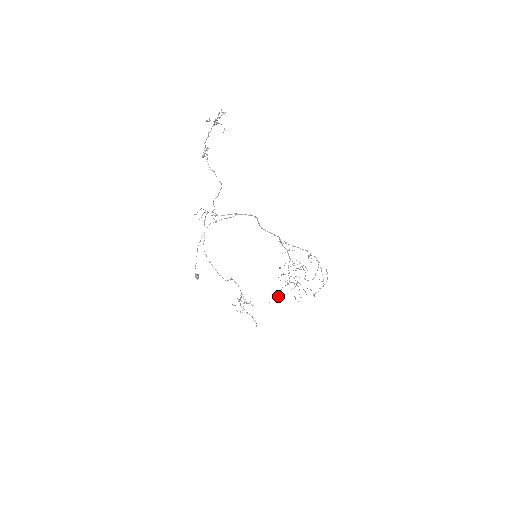
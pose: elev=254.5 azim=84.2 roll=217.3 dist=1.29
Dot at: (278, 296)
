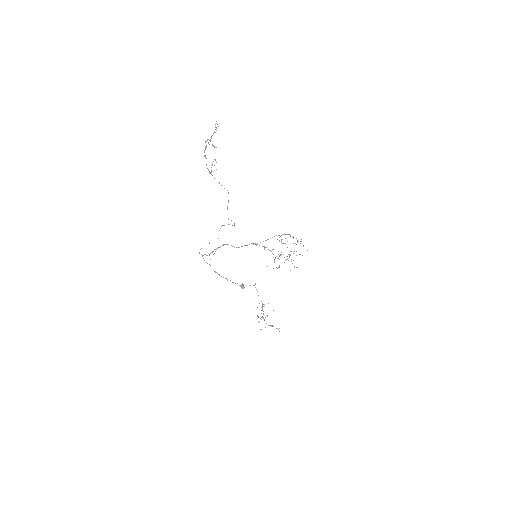
Dot at: occluded
